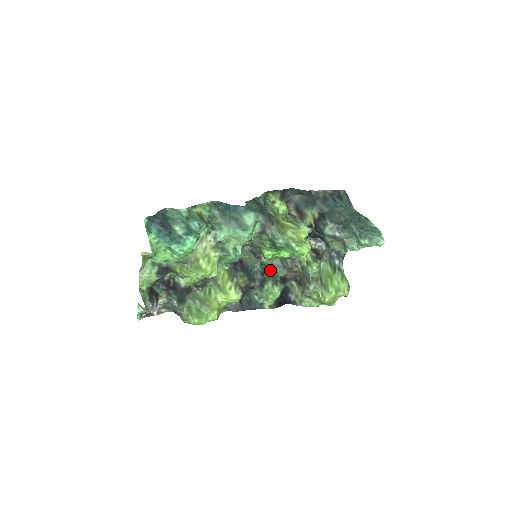
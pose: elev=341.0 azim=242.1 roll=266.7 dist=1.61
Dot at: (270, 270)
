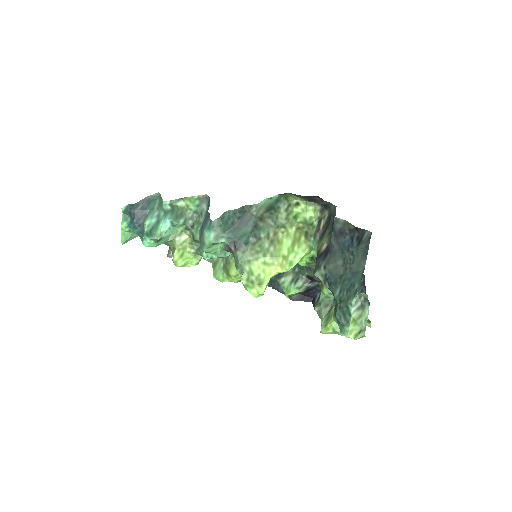
Dot at: (298, 264)
